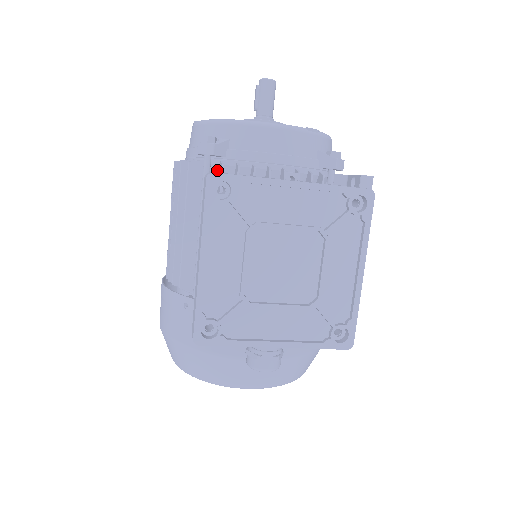
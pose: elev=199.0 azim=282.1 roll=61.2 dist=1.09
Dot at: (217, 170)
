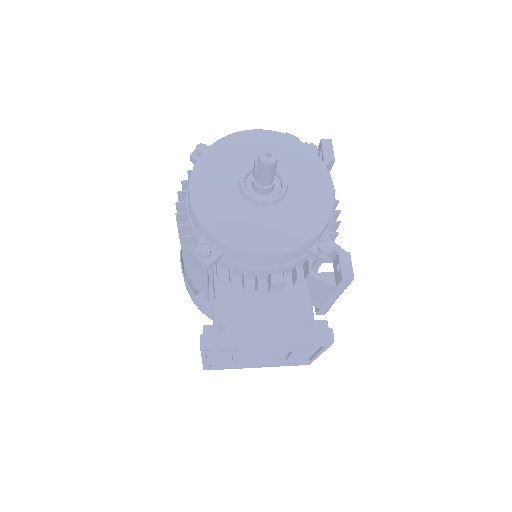
Dot at: occluded
